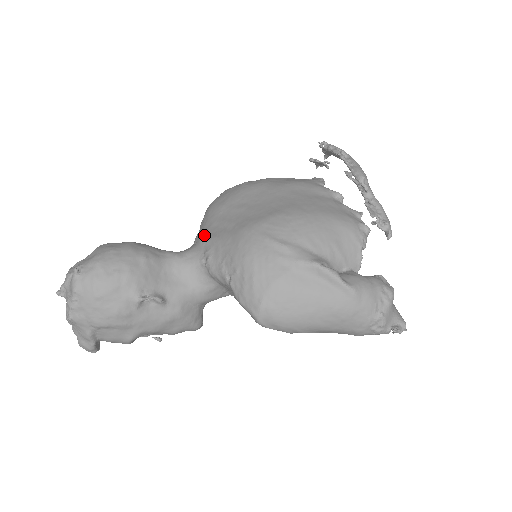
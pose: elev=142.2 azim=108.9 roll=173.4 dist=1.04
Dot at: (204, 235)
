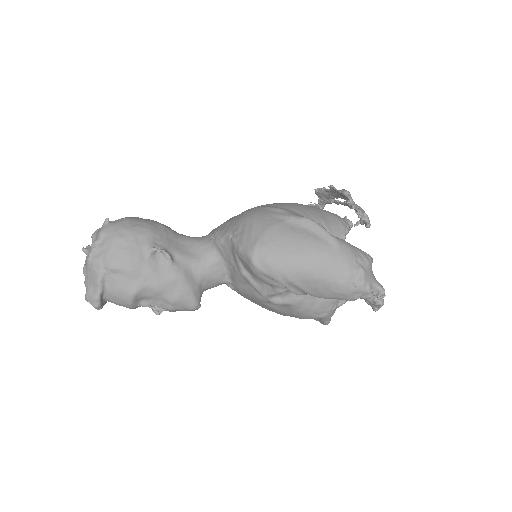
Dot at: occluded
